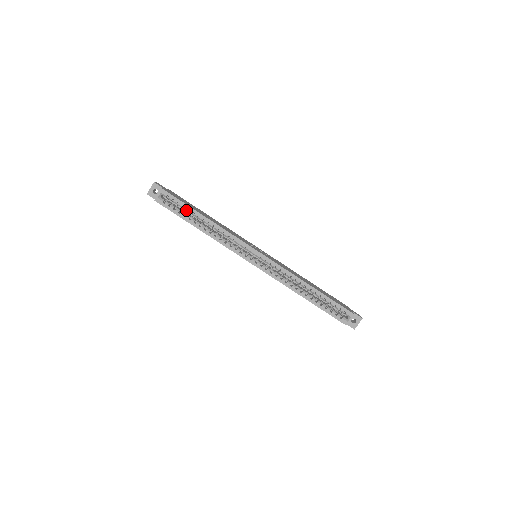
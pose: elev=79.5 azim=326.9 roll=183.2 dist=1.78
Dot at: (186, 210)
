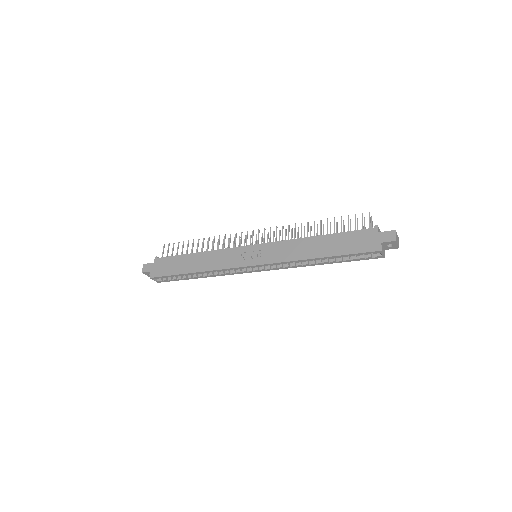
Dot at: (178, 276)
